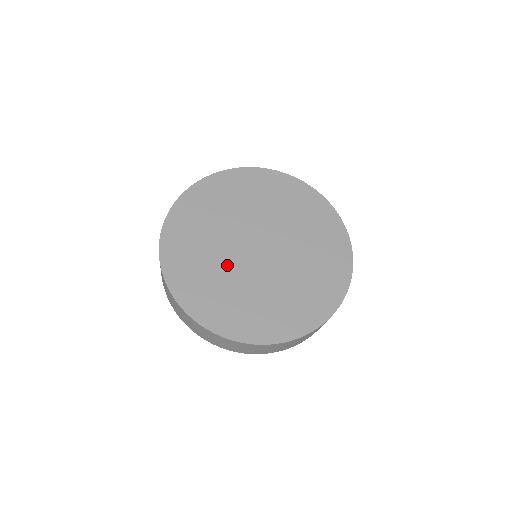
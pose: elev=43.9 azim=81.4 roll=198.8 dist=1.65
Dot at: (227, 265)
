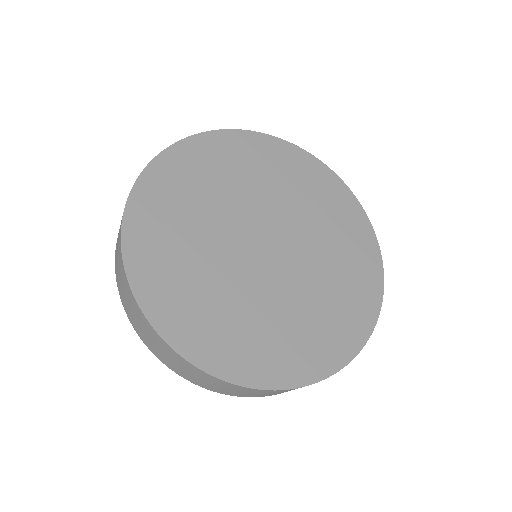
Dot at: (220, 263)
